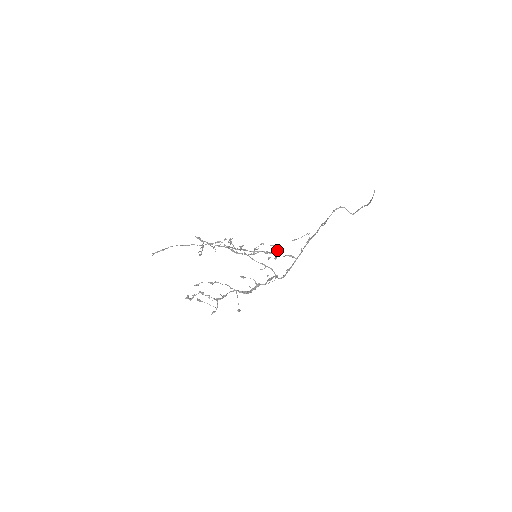
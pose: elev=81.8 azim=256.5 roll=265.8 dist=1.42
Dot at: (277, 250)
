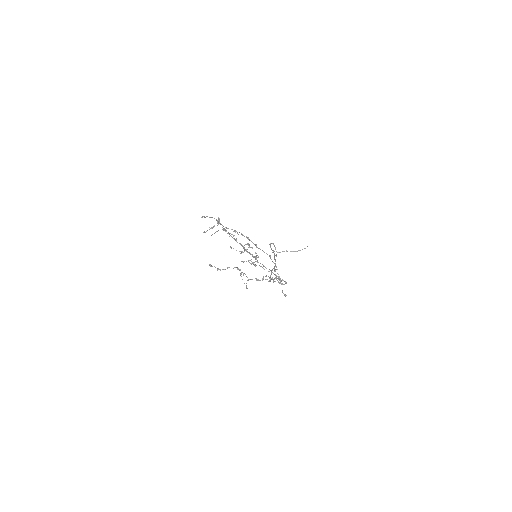
Dot at: occluded
